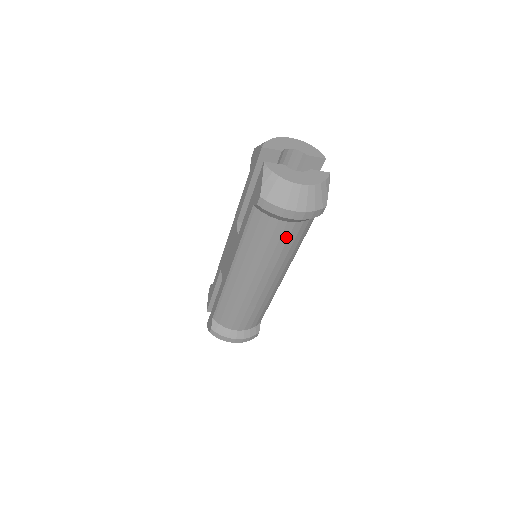
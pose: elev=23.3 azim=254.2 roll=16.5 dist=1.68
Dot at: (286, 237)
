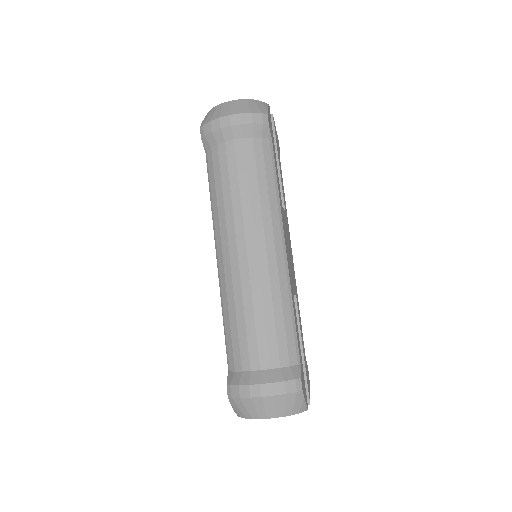
Dot at: (243, 162)
